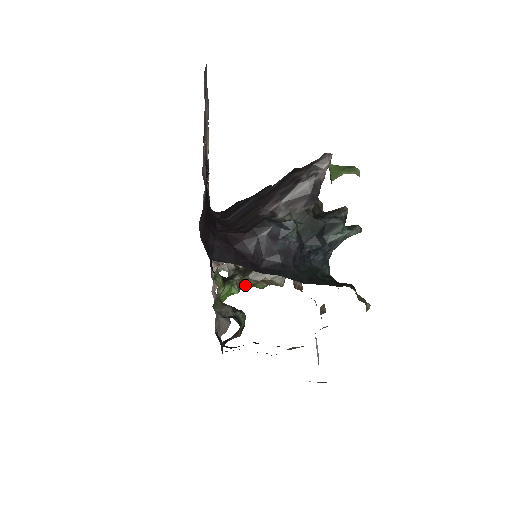
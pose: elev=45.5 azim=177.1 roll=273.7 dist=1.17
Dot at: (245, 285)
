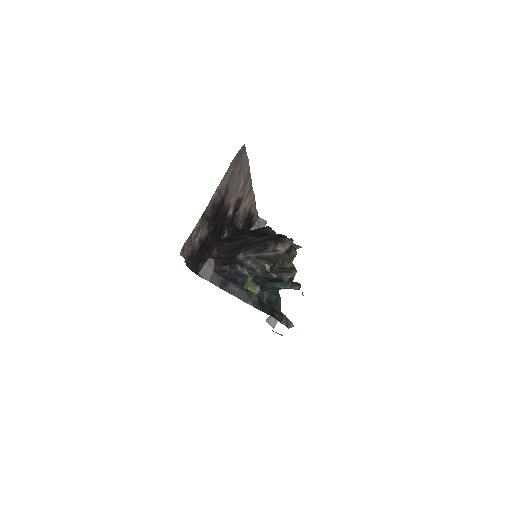
Dot at: occluded
